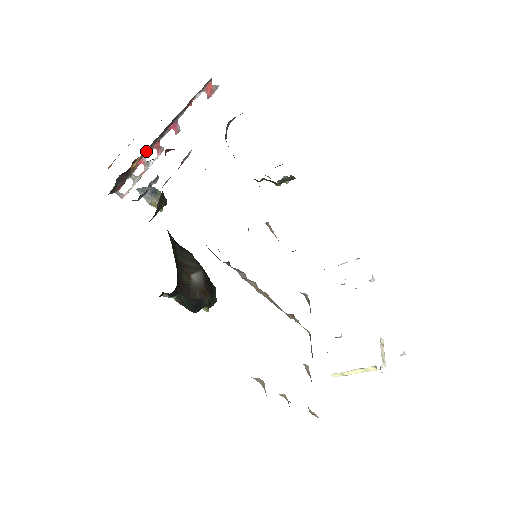
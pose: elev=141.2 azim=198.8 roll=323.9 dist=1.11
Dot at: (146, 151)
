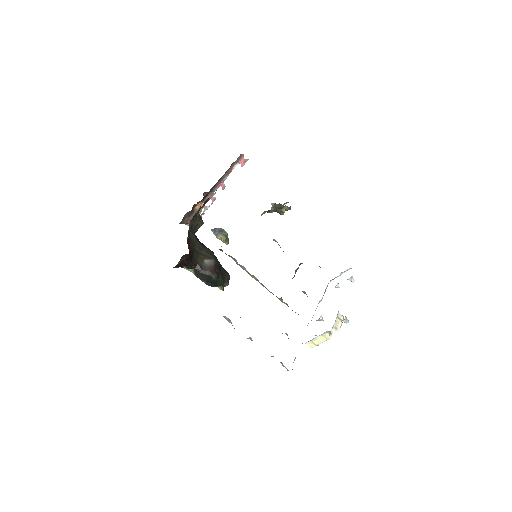
Dot at: (204, 199)
